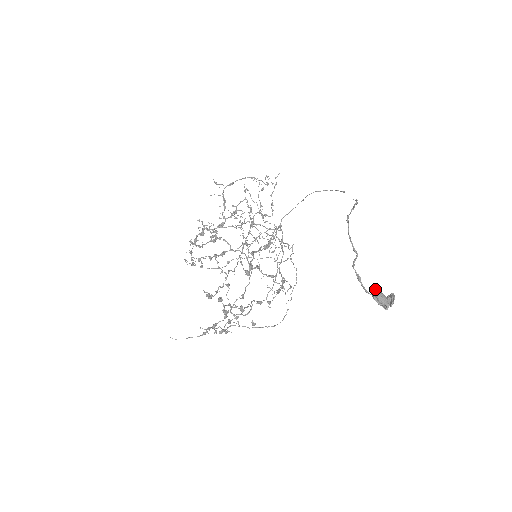
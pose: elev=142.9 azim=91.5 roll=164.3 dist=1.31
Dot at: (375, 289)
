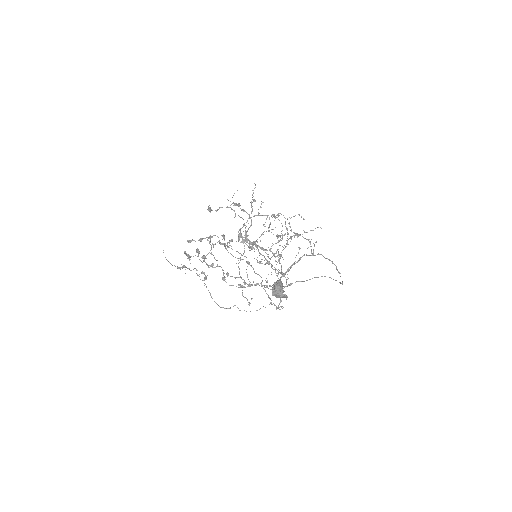
Dot at: occluded
